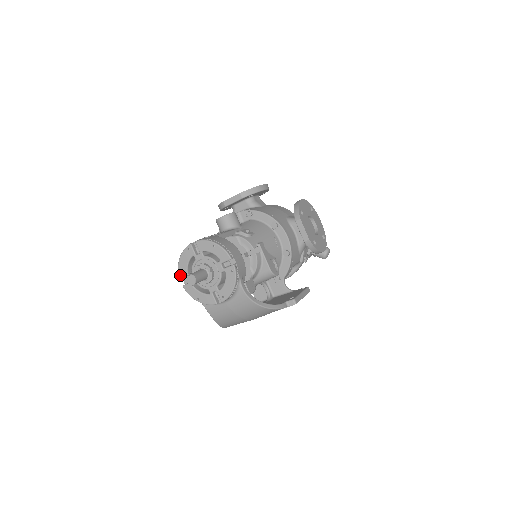
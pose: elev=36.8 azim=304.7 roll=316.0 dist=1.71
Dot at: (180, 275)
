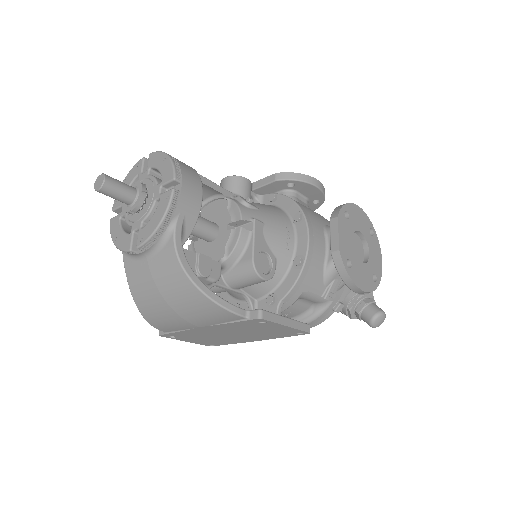
Dot at: (115, 202)
